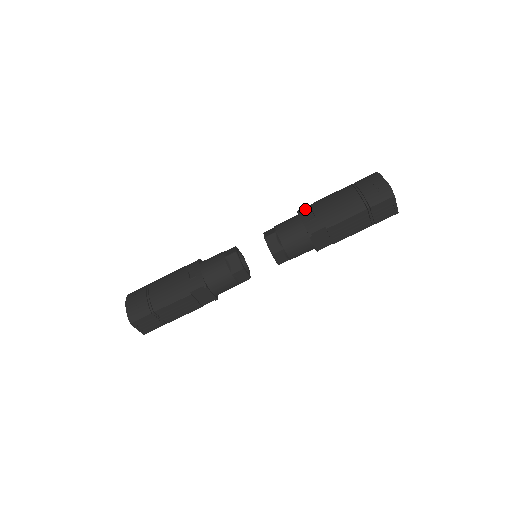
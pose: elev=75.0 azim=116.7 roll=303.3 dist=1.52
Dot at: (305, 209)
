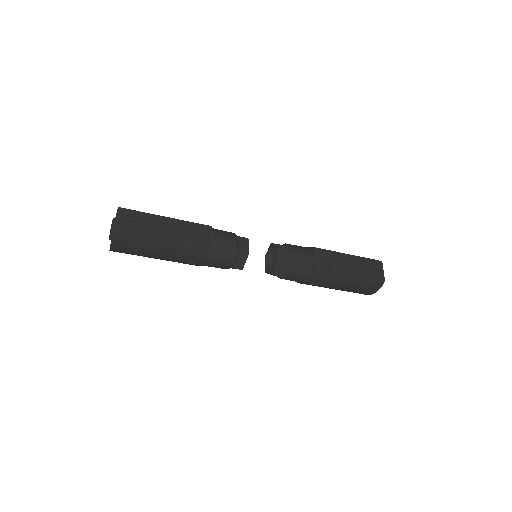
Dot at: (318, 276)
